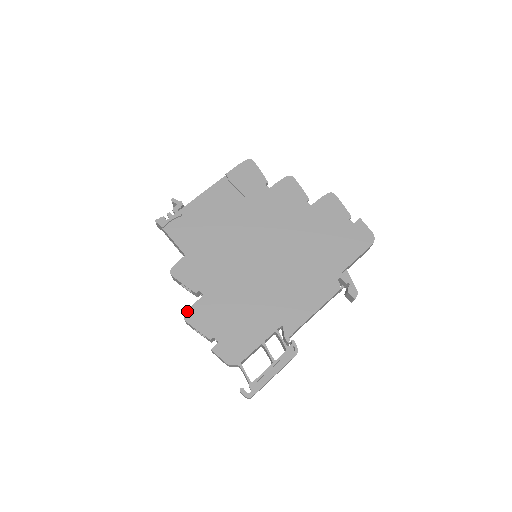
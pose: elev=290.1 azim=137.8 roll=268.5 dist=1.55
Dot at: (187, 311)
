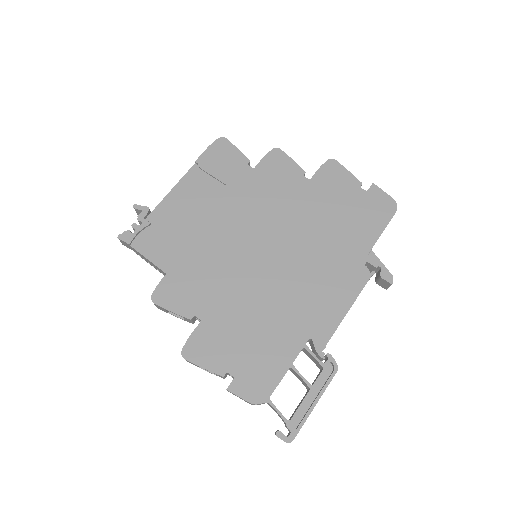
Dot at: (184, 346)
